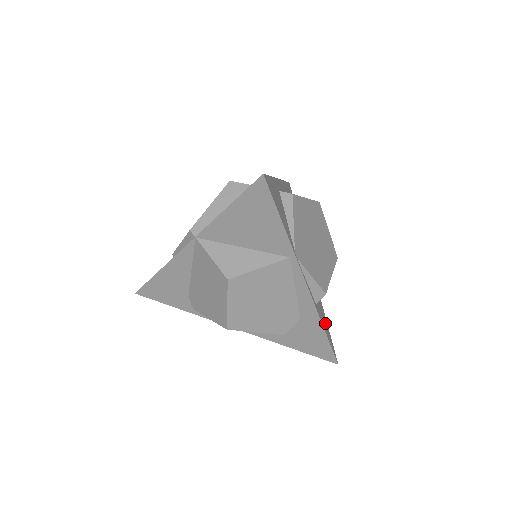
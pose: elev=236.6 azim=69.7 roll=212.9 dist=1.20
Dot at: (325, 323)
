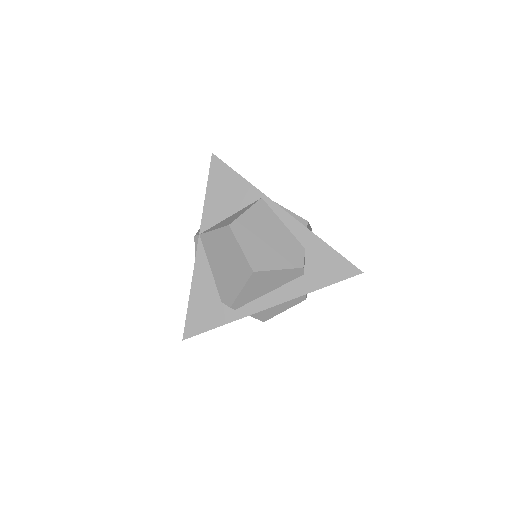
Dot at: occluded
